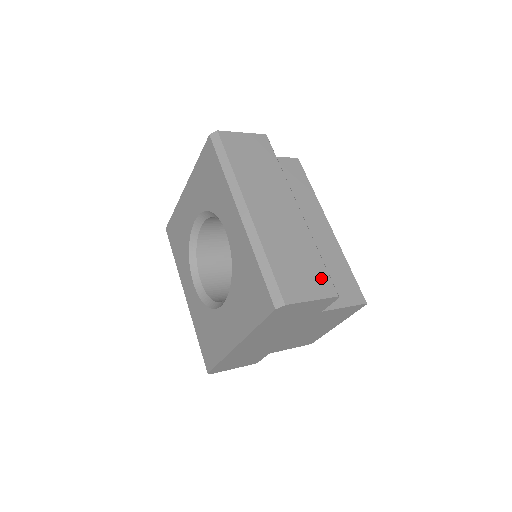
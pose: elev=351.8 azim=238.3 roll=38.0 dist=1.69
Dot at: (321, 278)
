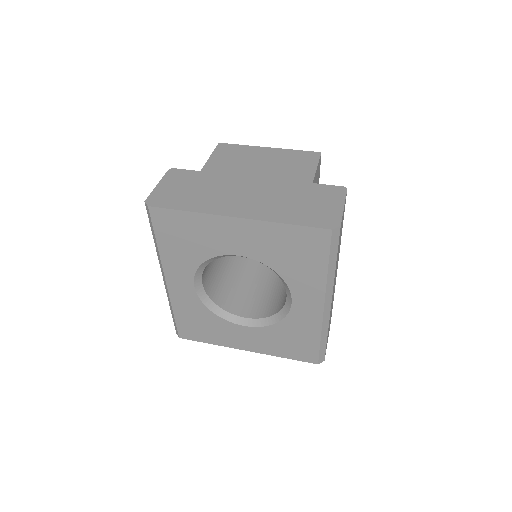
Dot at: occluded
